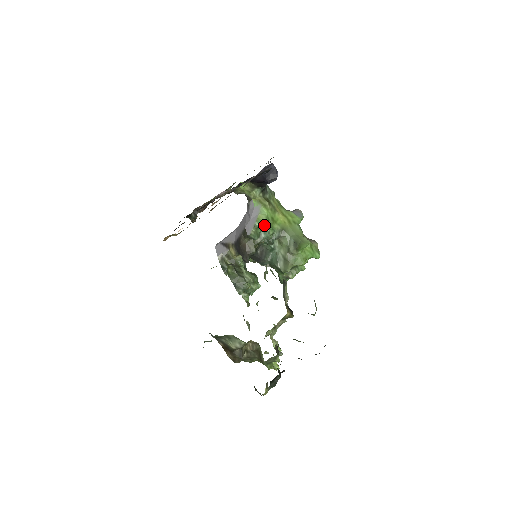
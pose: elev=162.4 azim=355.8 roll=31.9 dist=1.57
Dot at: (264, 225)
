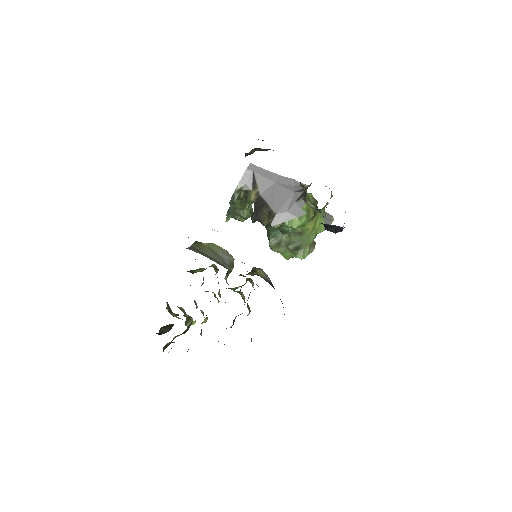
Dot at: (291, 227)
